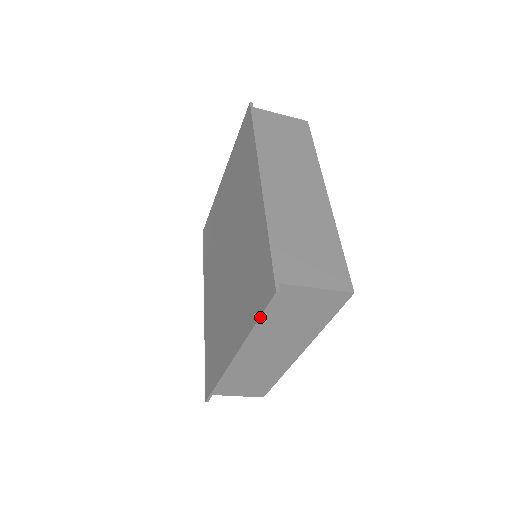
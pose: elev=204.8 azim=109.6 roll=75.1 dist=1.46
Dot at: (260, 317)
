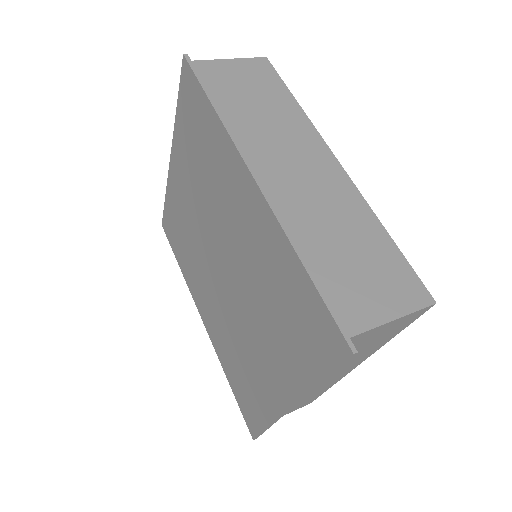
Dot at: (327, 376)
